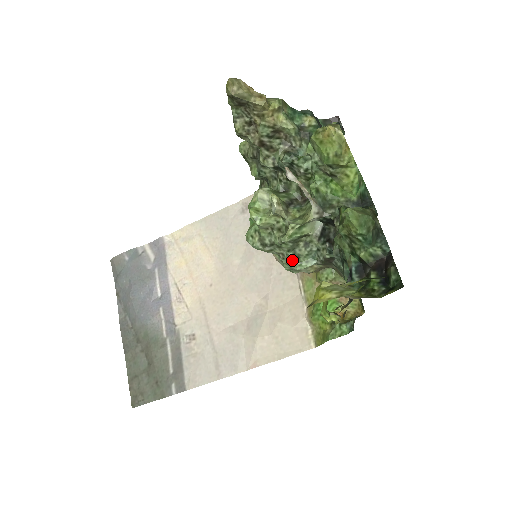
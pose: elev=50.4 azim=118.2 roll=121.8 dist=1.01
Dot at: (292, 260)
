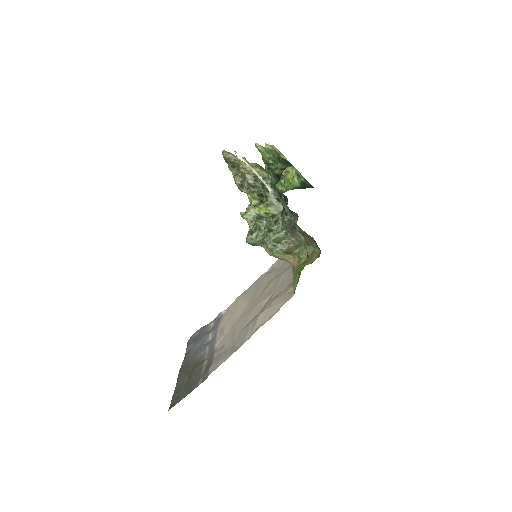
Dot at: (268, 234)
